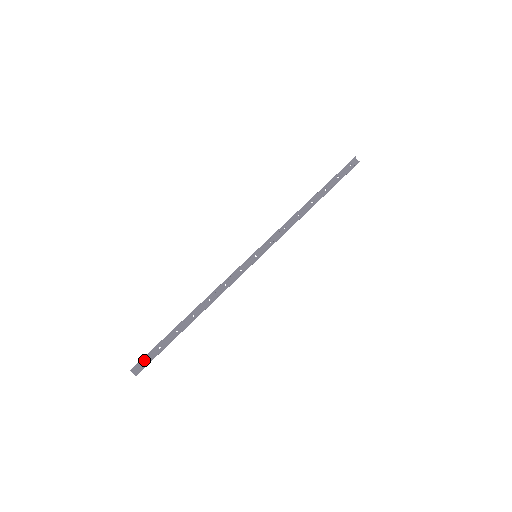
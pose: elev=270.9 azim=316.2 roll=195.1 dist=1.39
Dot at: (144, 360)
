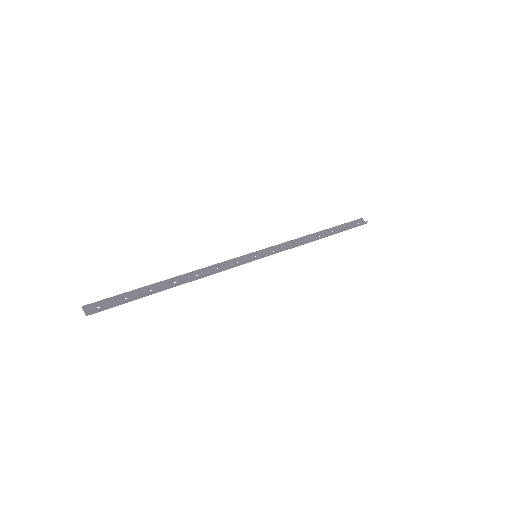
Dot at: (103, 303)
